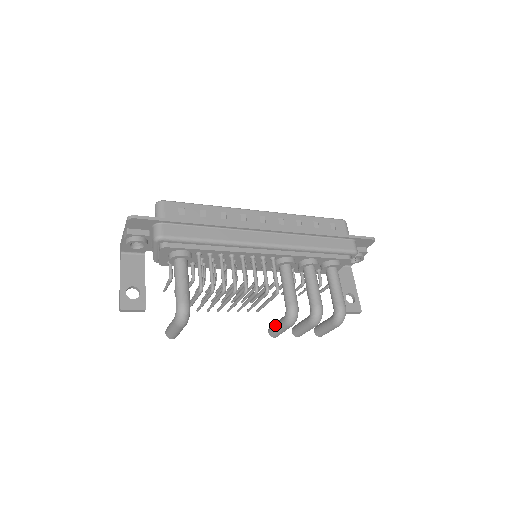
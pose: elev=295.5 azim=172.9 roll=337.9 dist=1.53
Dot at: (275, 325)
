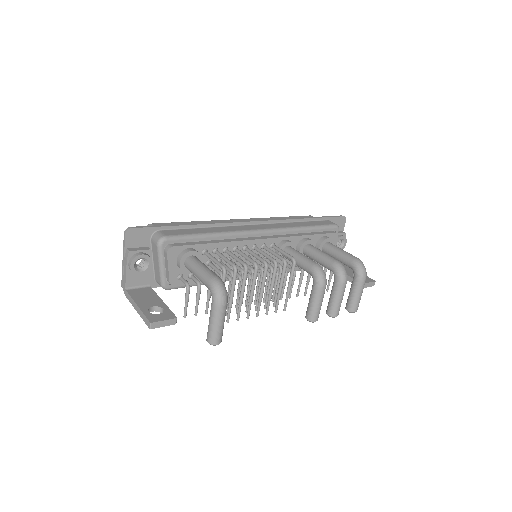
Dot at: (309, 302)
